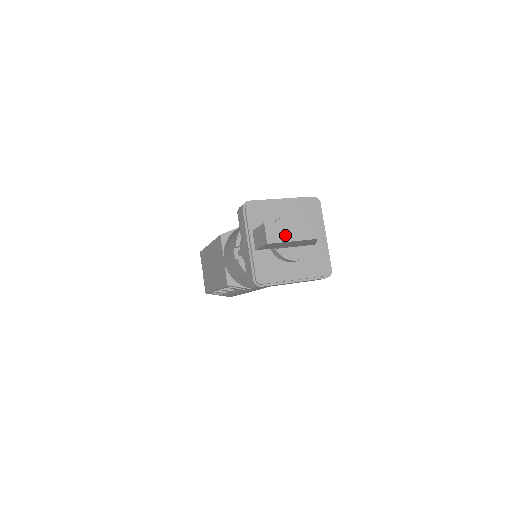
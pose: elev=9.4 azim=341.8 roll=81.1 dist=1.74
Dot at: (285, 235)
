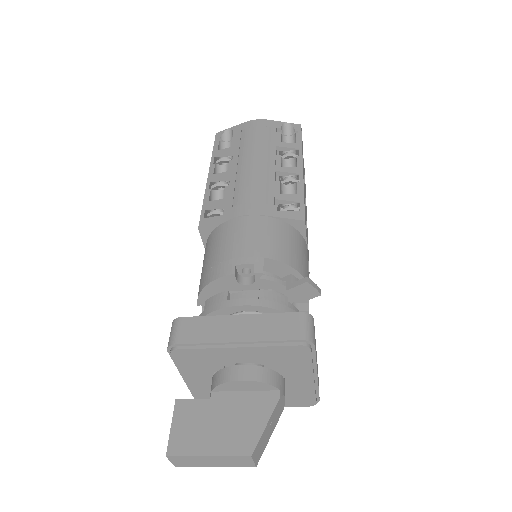
Dot at: (202, 463)
